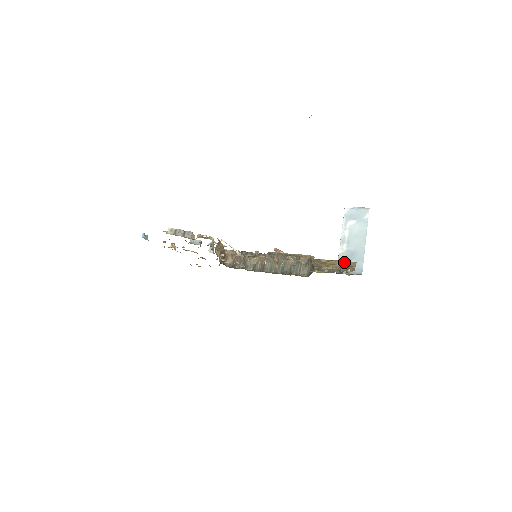
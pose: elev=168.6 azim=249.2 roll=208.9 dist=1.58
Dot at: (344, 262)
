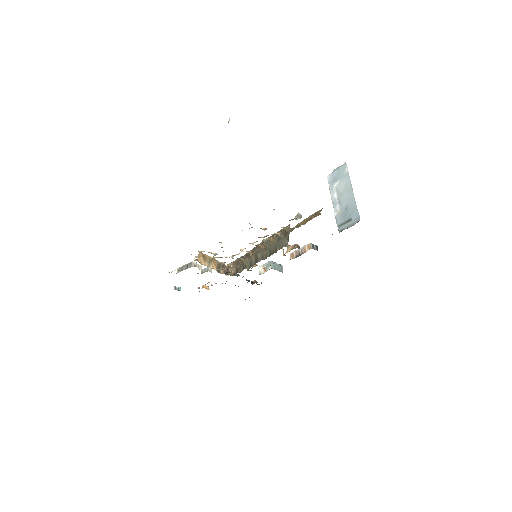
Dot at: (313, 214)
